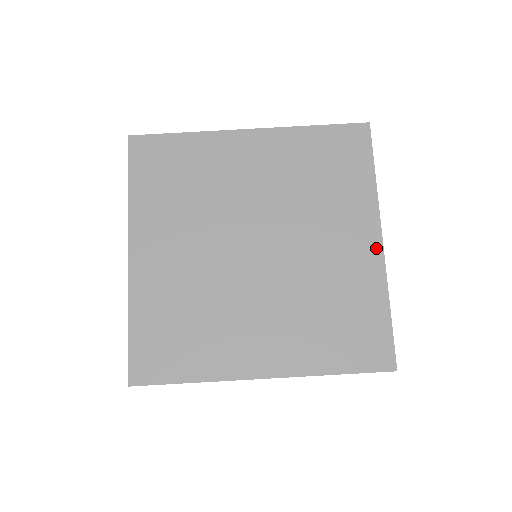
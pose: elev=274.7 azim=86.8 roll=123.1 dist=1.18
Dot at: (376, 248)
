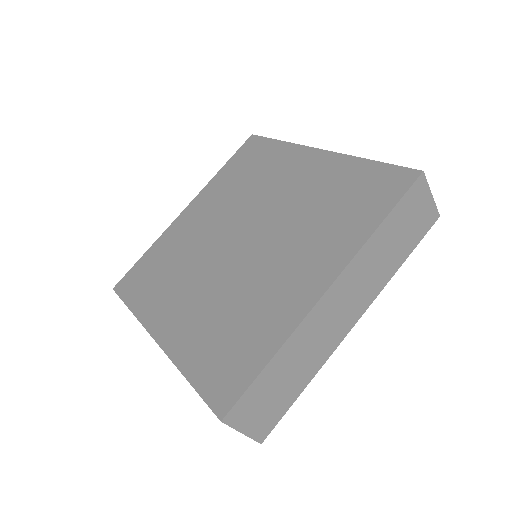
Dot at: (320, 155)
